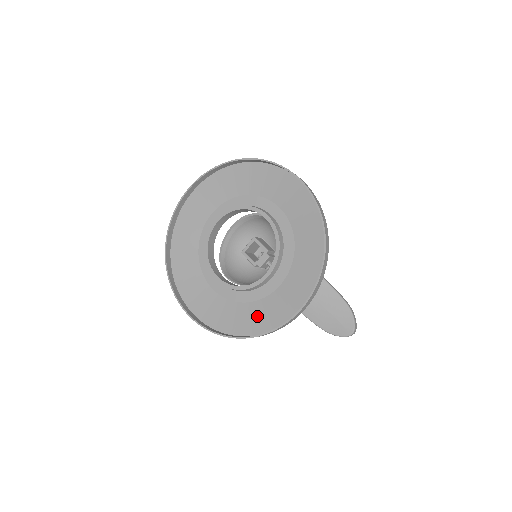
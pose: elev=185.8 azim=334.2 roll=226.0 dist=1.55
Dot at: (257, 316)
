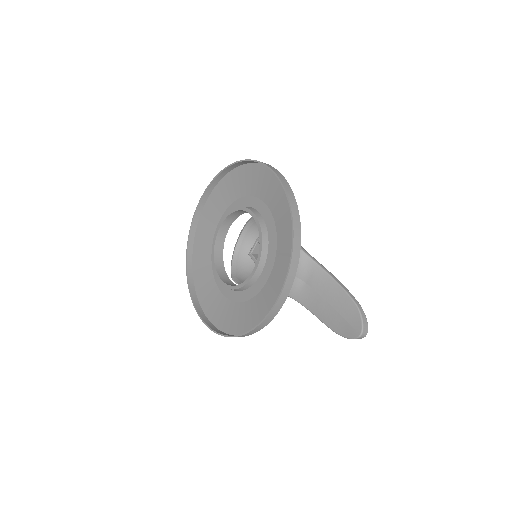
Dot at: (249, 315)
